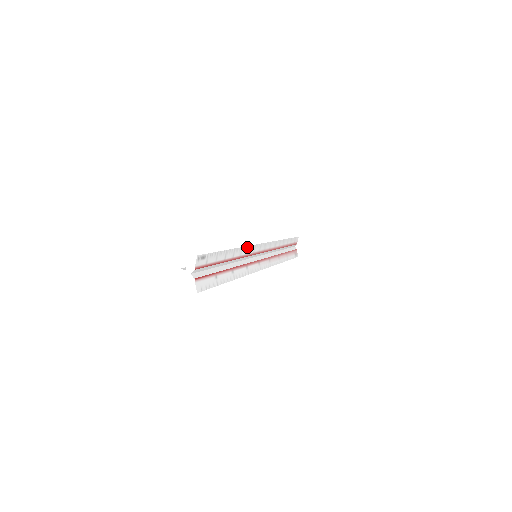
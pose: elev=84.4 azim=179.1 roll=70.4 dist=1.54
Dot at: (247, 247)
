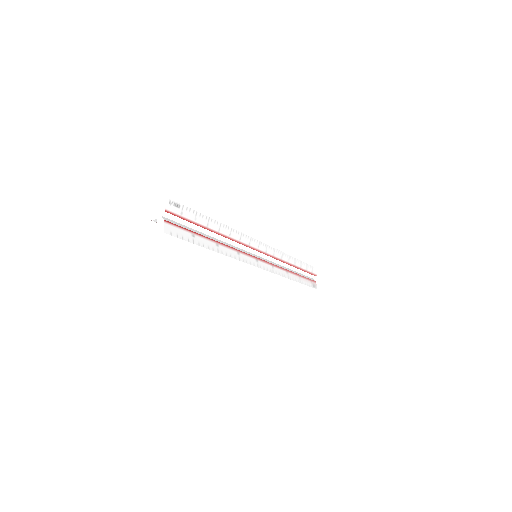
Dot at: (239, 233)
